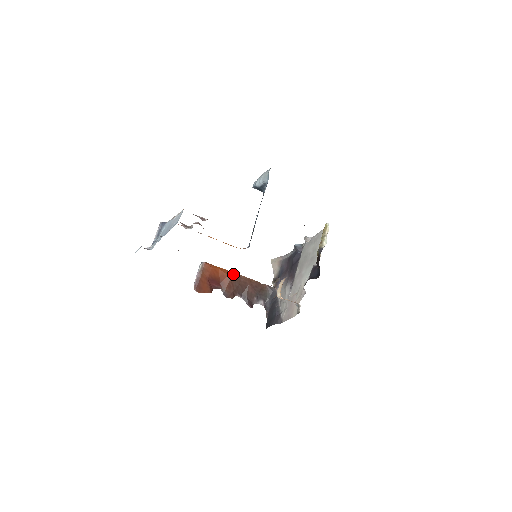
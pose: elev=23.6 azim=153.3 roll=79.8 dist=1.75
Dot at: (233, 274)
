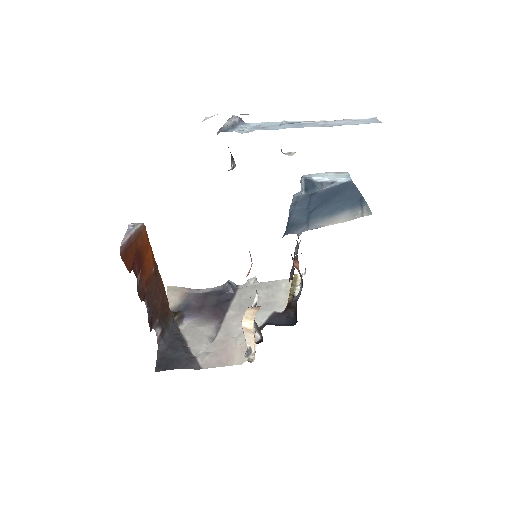
Dot at: (157, 268)
